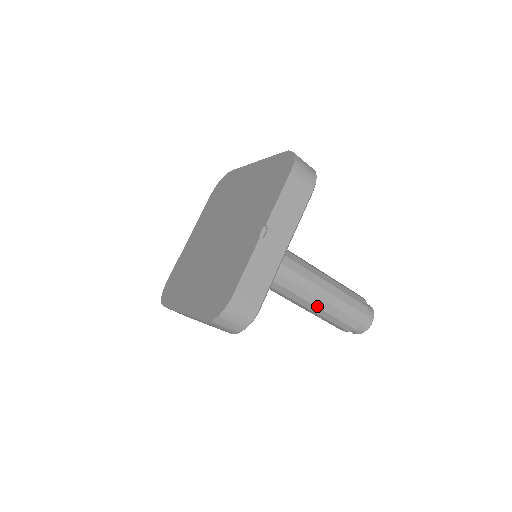
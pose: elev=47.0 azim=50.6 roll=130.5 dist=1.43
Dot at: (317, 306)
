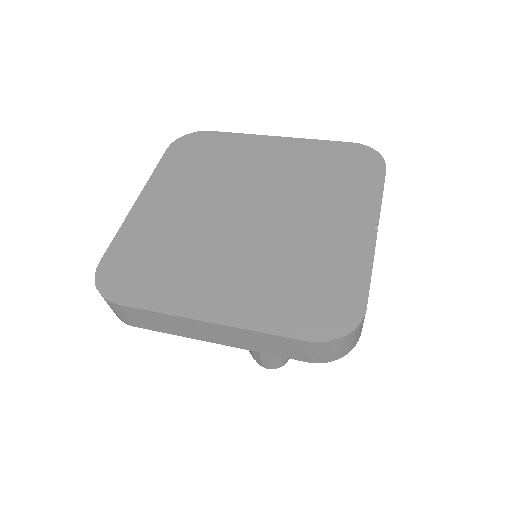
Dot at: occluded
